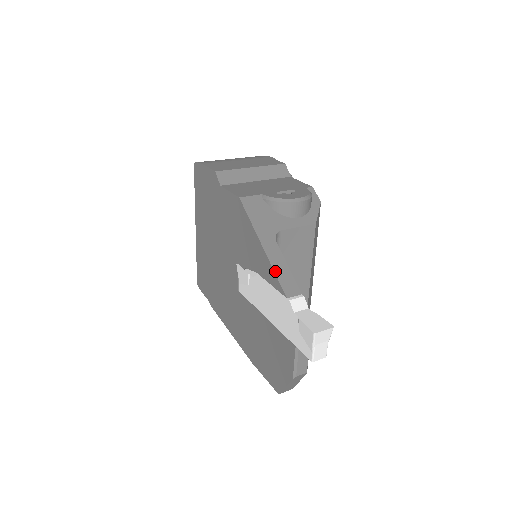
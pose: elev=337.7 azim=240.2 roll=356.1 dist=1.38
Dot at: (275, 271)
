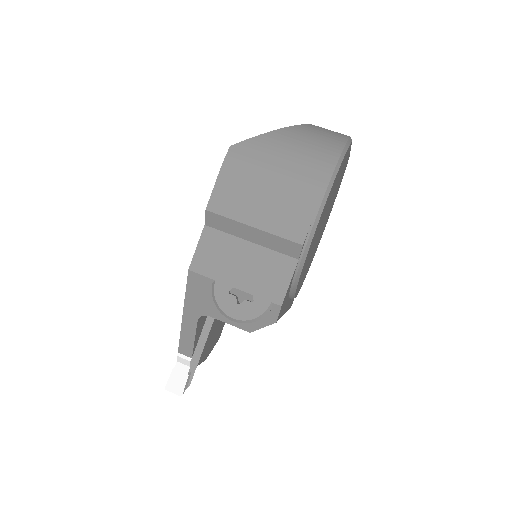
Dot at: (181, 335)
